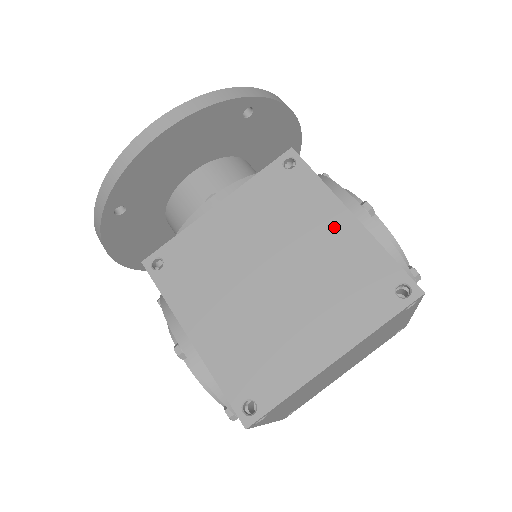
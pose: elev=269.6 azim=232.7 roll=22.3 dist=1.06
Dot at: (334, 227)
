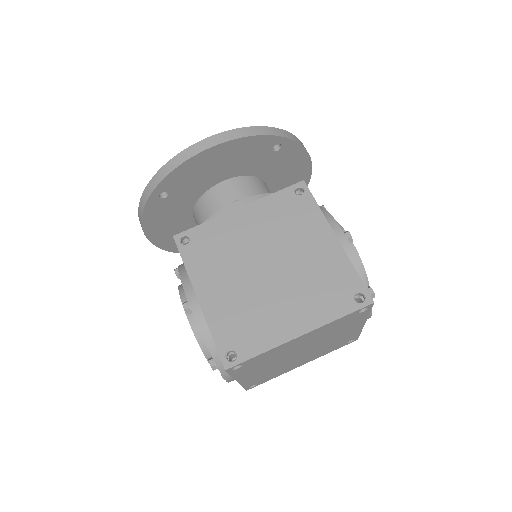
Dot at: (321, 243)
